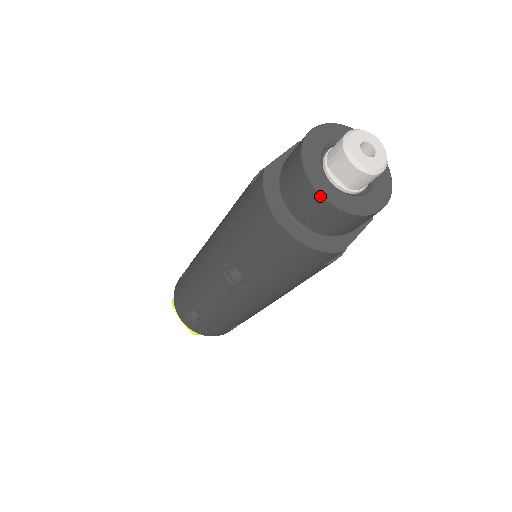
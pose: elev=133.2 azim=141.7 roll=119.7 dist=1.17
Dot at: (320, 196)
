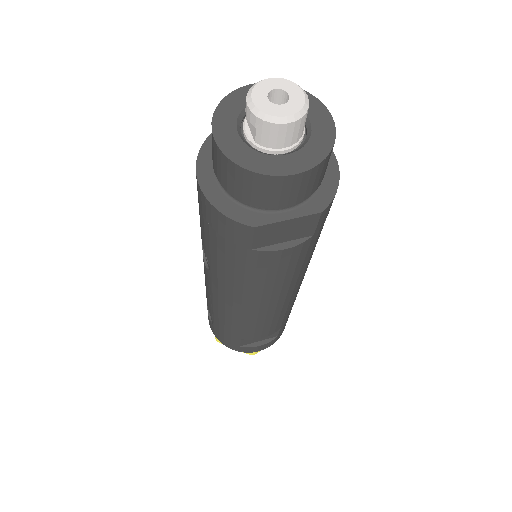
Dot at: (214, 139)
